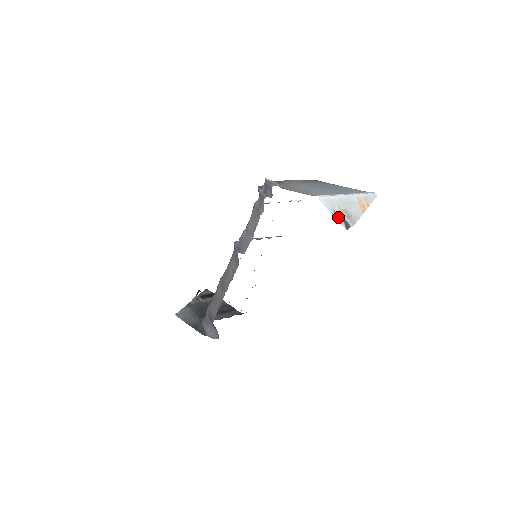
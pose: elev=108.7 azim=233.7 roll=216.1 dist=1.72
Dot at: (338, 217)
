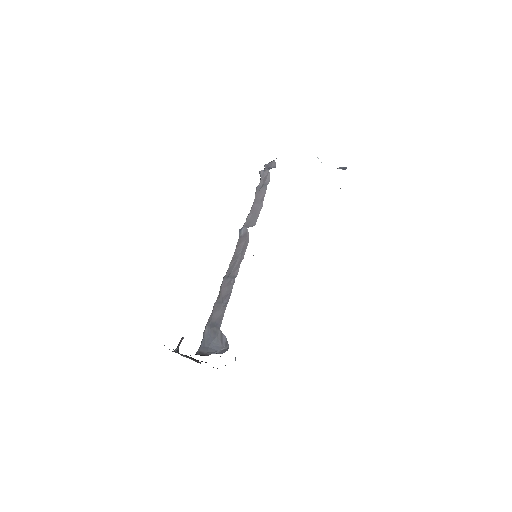
Dot at: occluded
